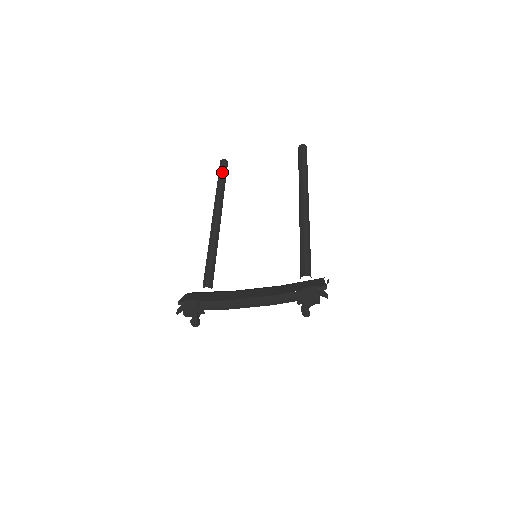
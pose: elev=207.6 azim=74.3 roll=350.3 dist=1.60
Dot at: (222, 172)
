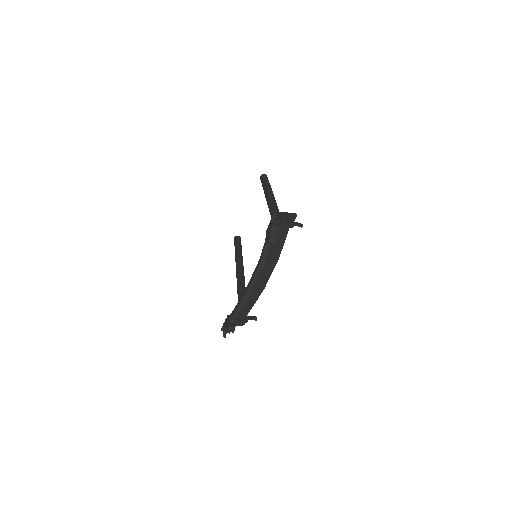
Dot at: (235, 244)
